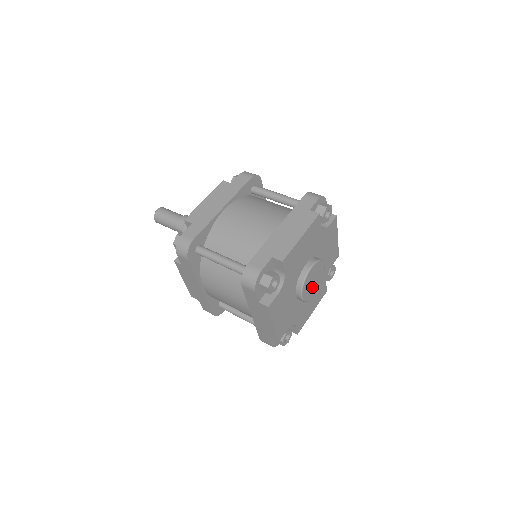
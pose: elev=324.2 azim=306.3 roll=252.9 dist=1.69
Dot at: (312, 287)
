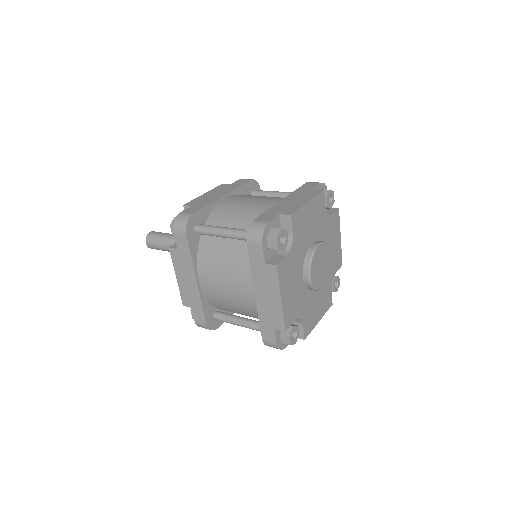
Dot at: (319, 274)
